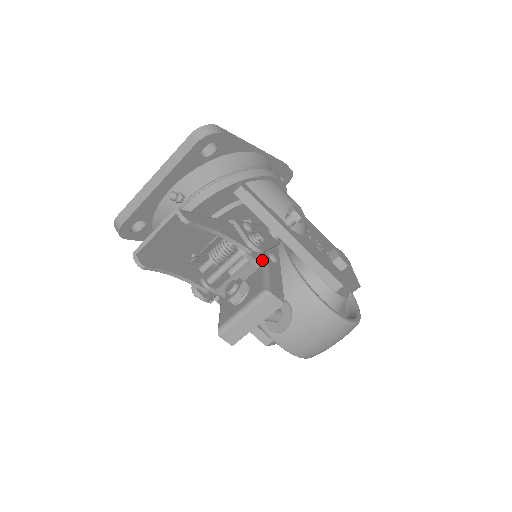
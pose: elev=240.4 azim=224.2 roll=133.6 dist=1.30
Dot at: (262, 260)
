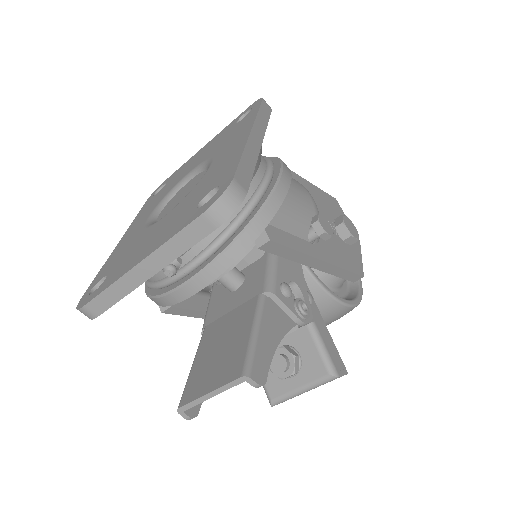
Dot at: occluded
